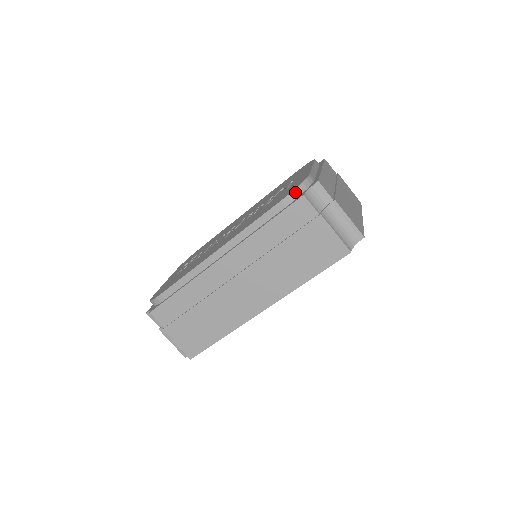
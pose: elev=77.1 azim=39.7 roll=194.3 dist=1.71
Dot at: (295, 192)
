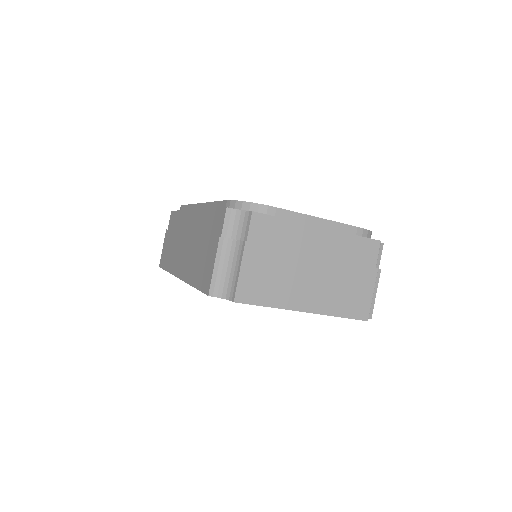
Dot at: (237, 203)
